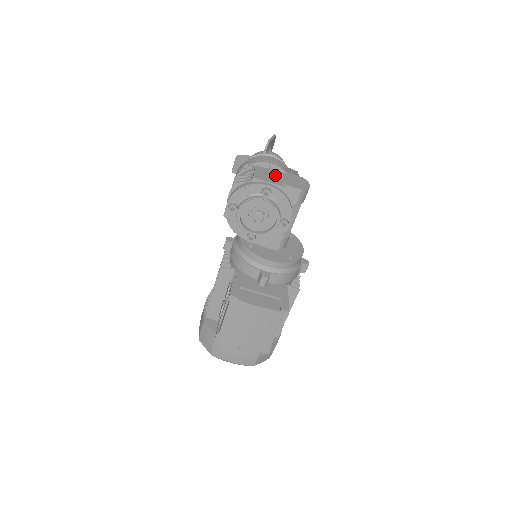
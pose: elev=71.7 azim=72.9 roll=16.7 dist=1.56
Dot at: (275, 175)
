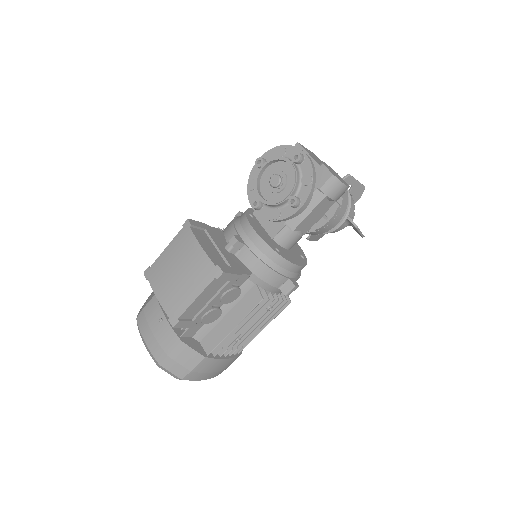
Dot at: occluded
